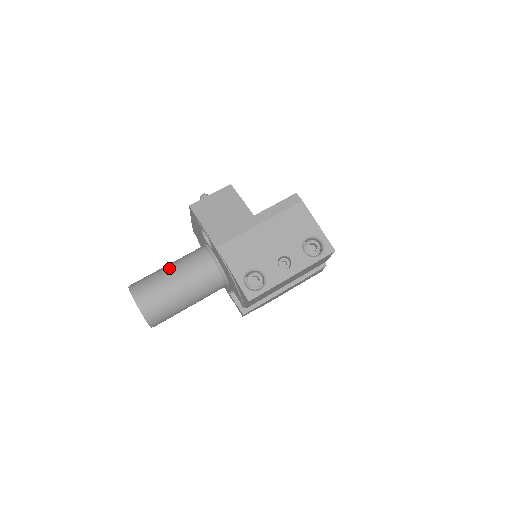
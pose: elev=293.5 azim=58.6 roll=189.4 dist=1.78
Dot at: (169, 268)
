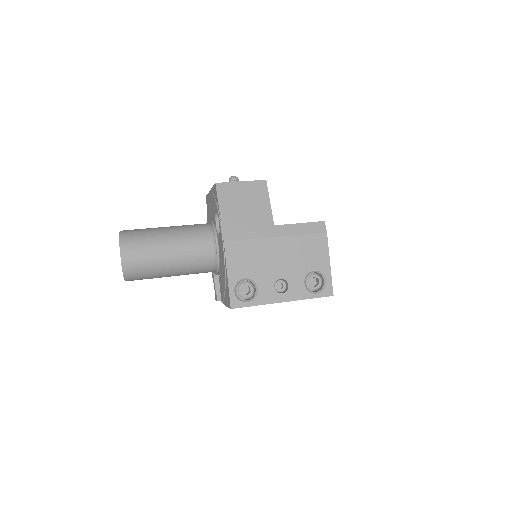
Dot at: (168, 233)
